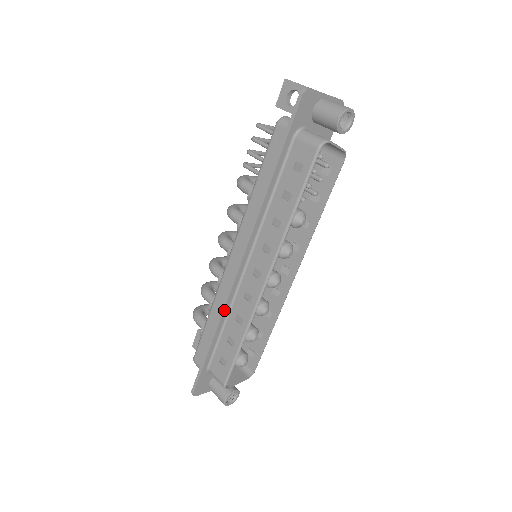
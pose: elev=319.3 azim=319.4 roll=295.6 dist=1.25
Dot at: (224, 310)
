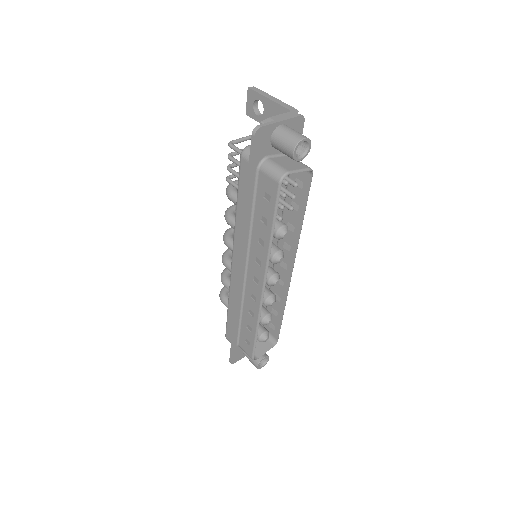
Dot at: (237, 306)
